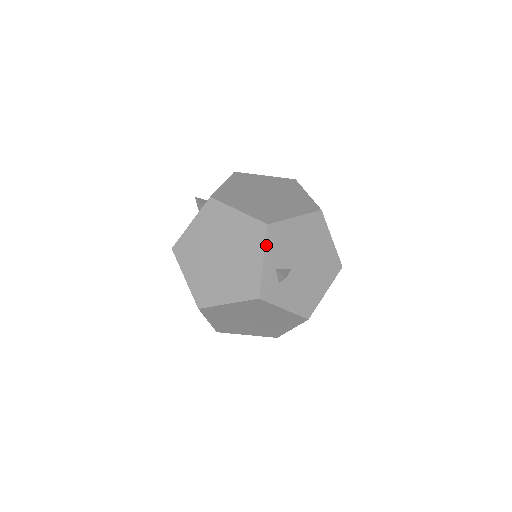
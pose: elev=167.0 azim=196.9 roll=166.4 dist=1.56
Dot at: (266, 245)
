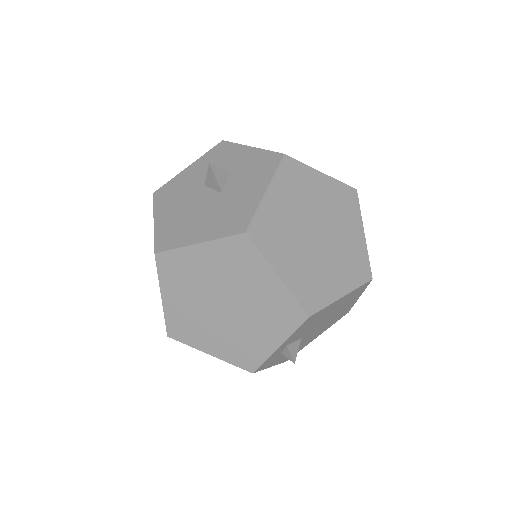
Dot at: (293, 333)
